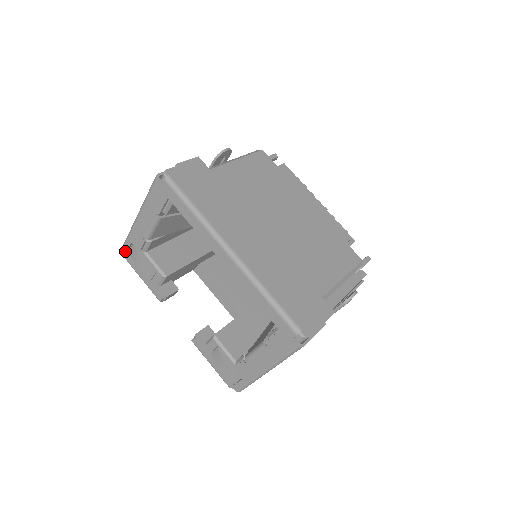
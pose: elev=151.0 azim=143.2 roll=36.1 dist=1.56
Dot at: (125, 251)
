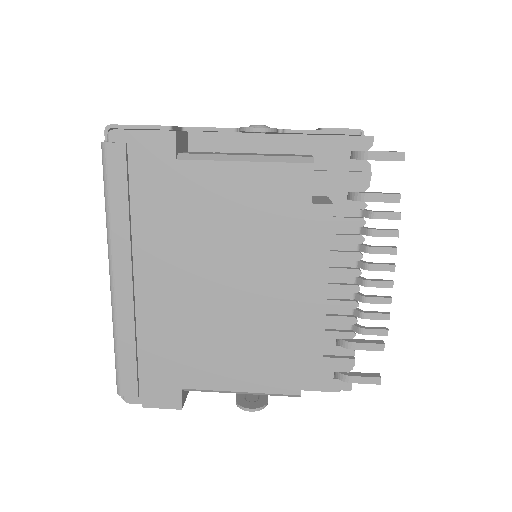
Dot at: occluded
